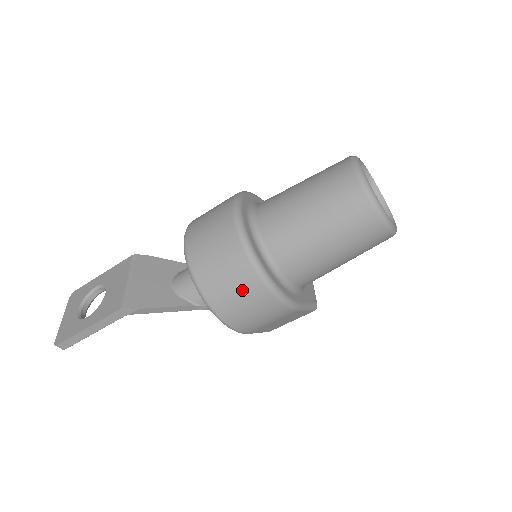
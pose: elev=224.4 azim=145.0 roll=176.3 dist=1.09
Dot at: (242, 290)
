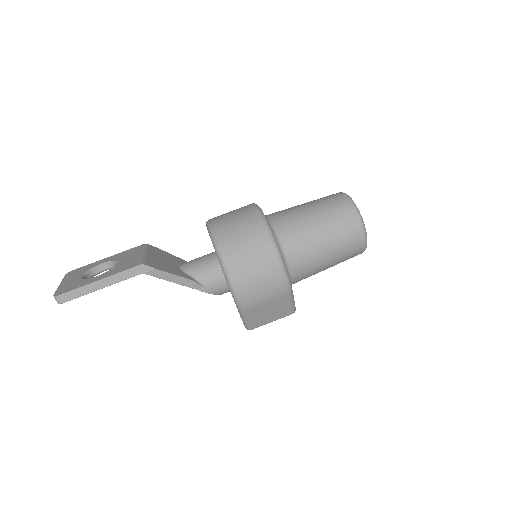
Dot at: (257, 257)
